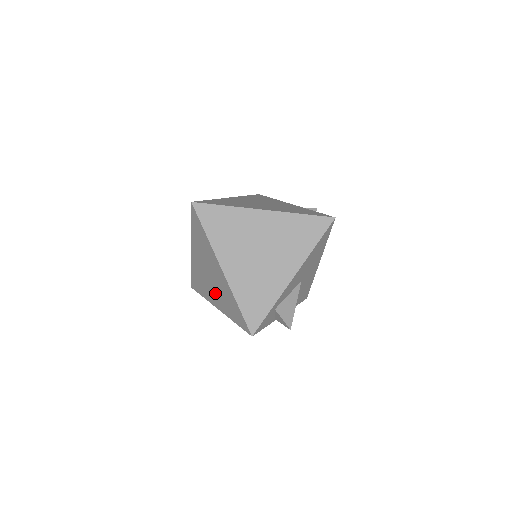
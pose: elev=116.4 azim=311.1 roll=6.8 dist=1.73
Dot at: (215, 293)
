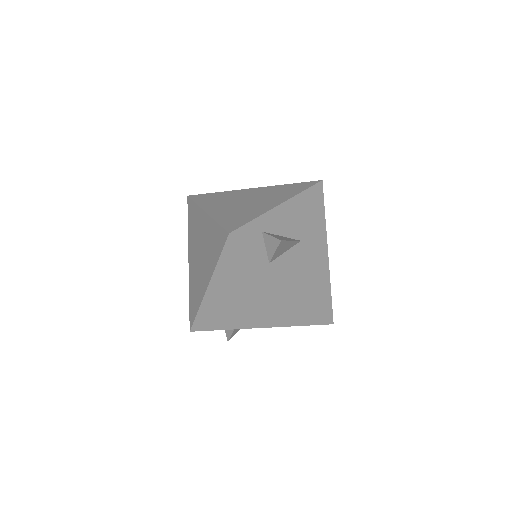
Dot at: (204, 267)
